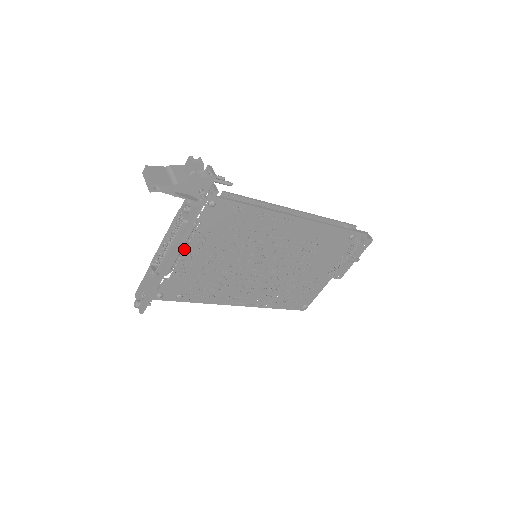
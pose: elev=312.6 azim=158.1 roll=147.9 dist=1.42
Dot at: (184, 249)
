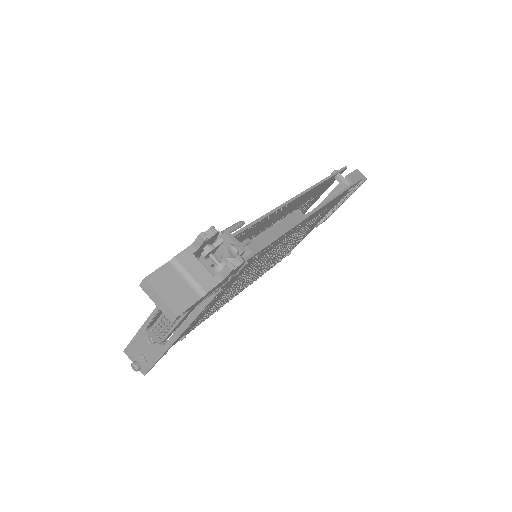
Dot at: occluded
